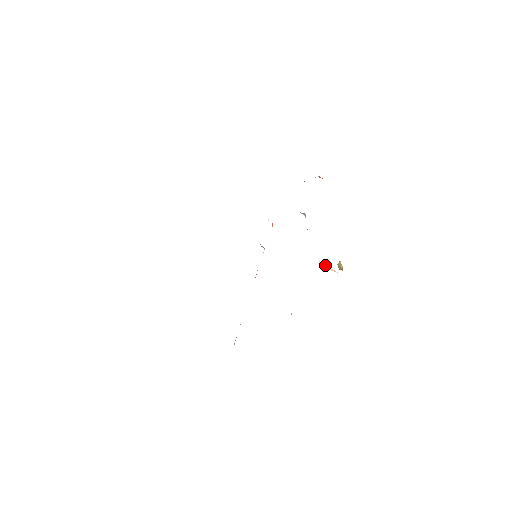
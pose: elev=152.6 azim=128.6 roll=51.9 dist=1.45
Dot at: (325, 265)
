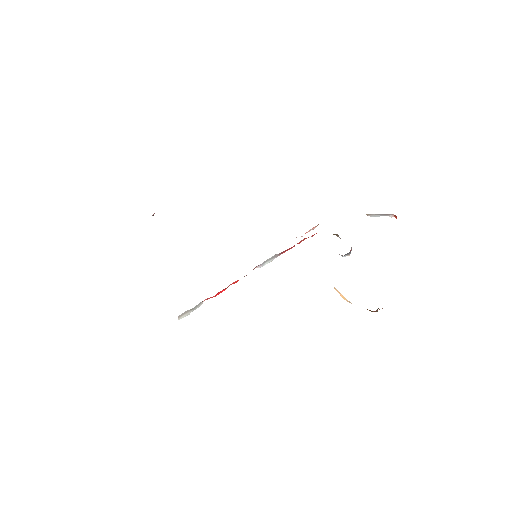
Dot at: (337, 290)
